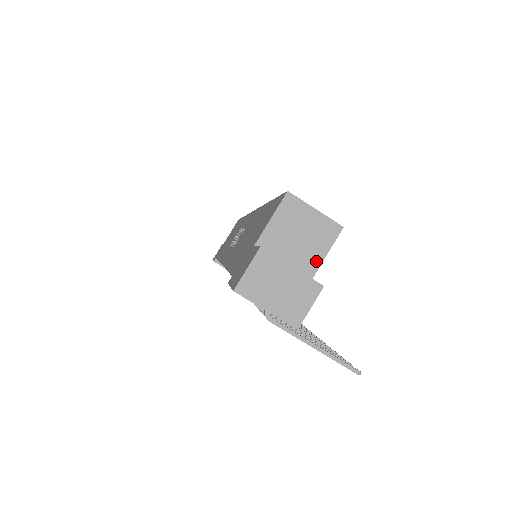
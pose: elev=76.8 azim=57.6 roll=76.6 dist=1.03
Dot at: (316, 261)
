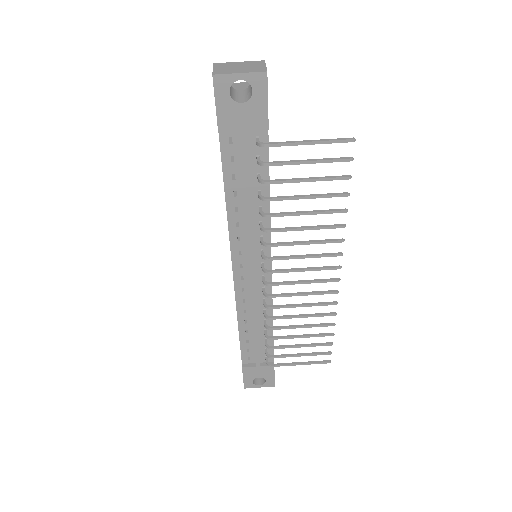
Dot at: occluded
